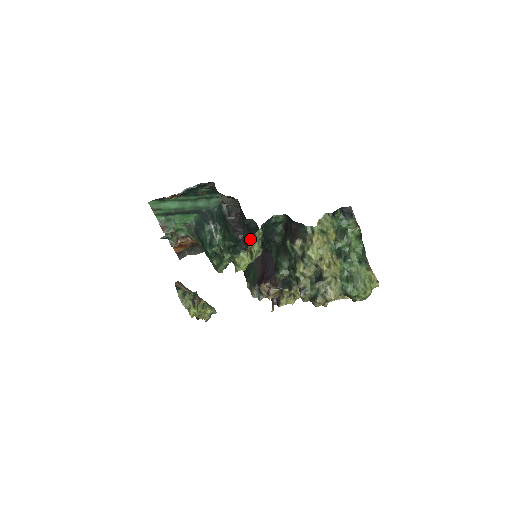
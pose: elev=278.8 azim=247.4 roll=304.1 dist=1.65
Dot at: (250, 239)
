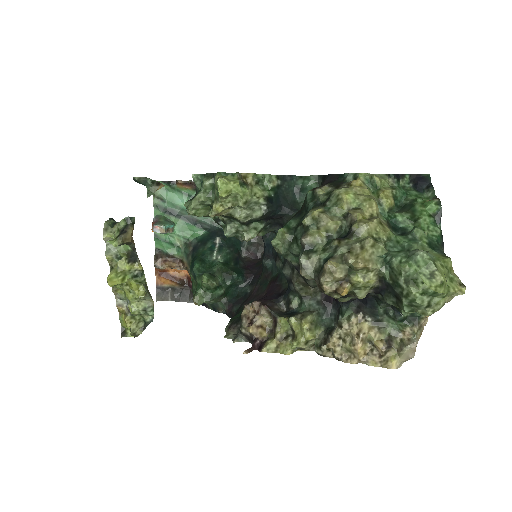
Dot at: (261, 275)
